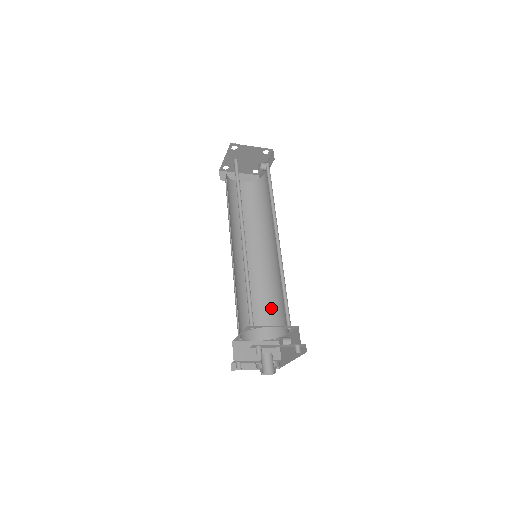
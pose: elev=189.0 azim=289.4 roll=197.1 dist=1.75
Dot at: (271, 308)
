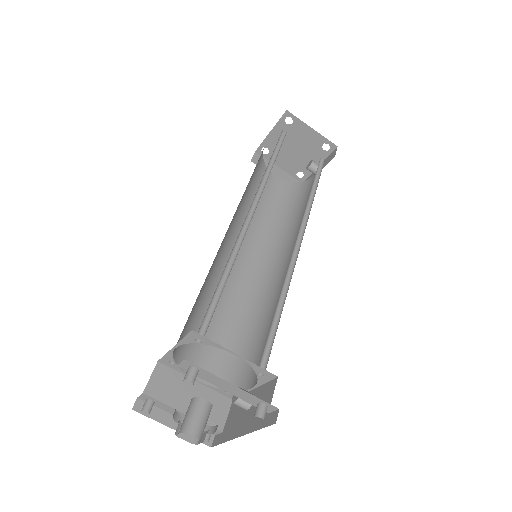
Dot at: (244, 342)
